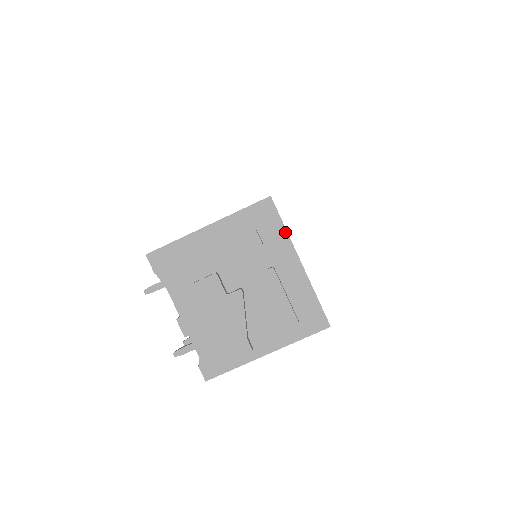
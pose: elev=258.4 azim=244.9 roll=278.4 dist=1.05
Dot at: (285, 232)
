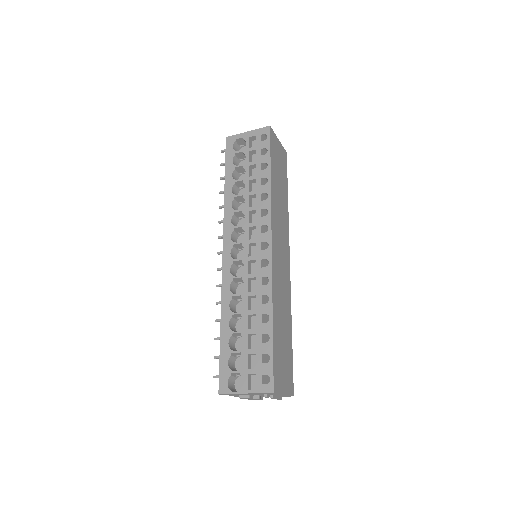
Dot at: occluded
